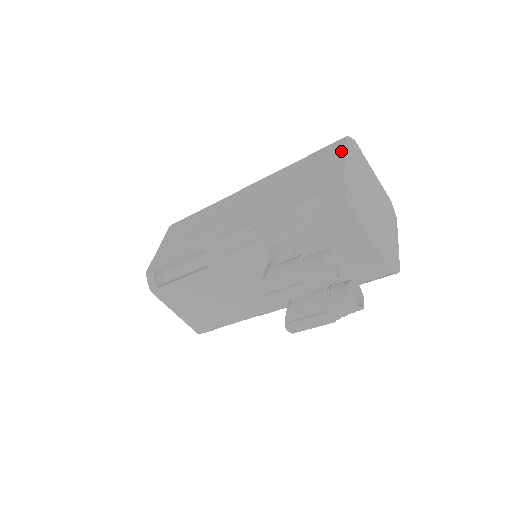
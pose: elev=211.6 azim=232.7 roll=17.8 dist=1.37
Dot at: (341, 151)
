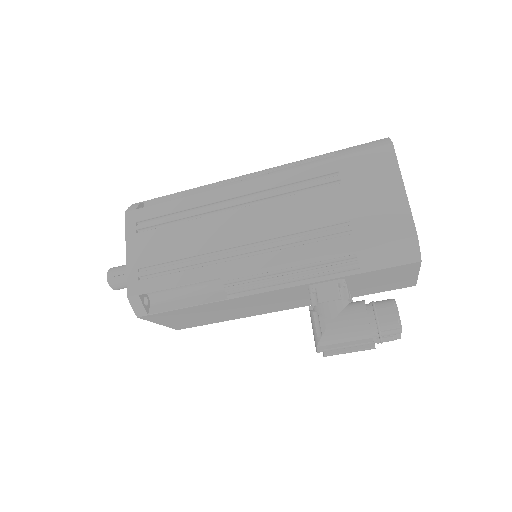
Dot at: (394, 171)
